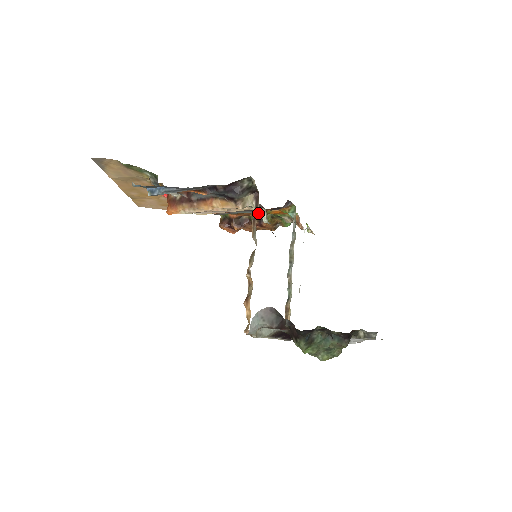
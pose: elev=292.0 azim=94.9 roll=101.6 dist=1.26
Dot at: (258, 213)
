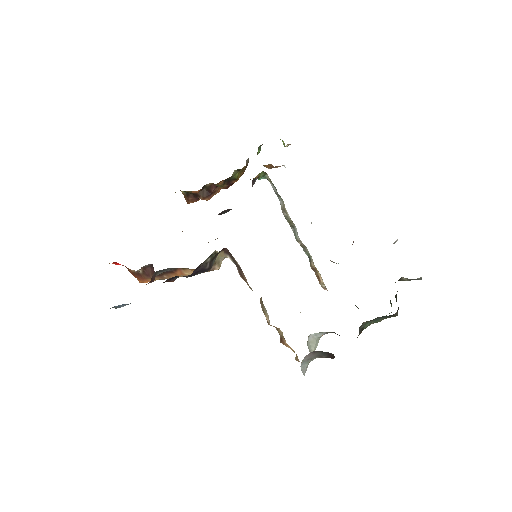
Dot at: occluded
